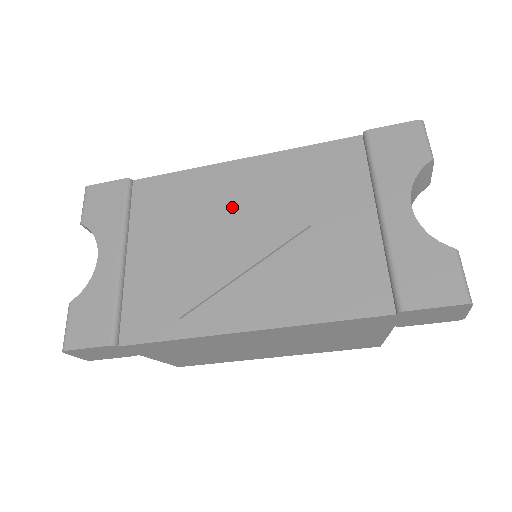
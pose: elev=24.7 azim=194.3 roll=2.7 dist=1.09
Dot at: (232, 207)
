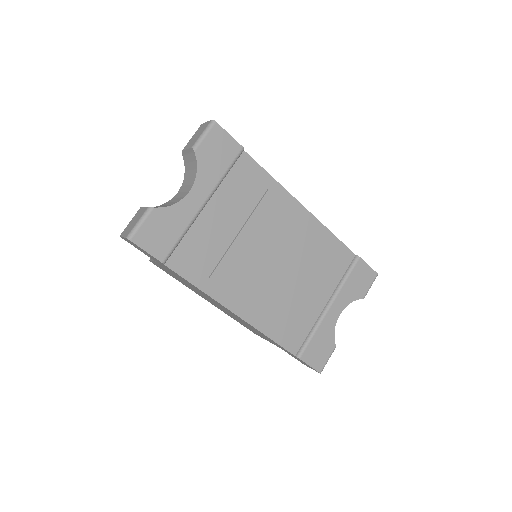
Dot at: (280, 236)
